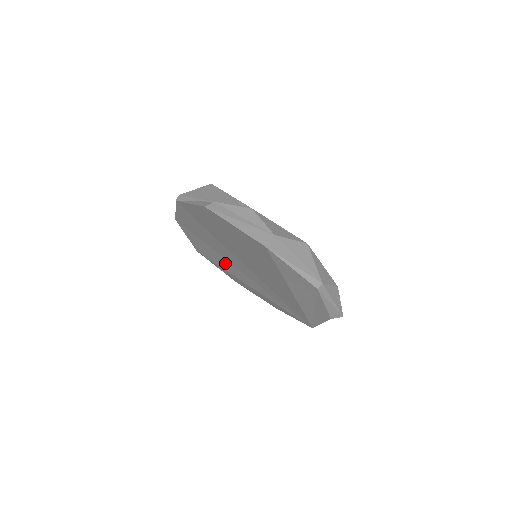
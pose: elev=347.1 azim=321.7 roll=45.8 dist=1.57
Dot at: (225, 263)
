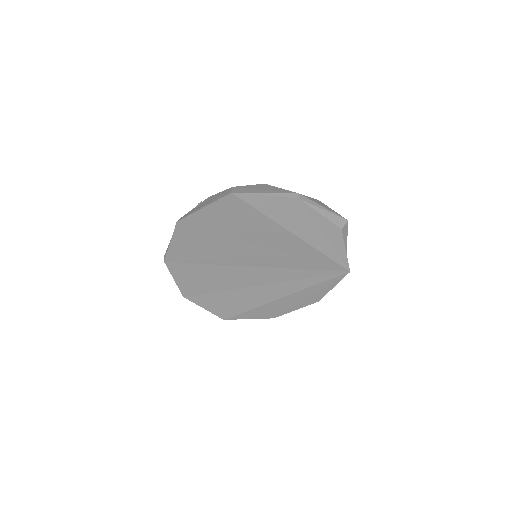
Dot at: (246, 296)
